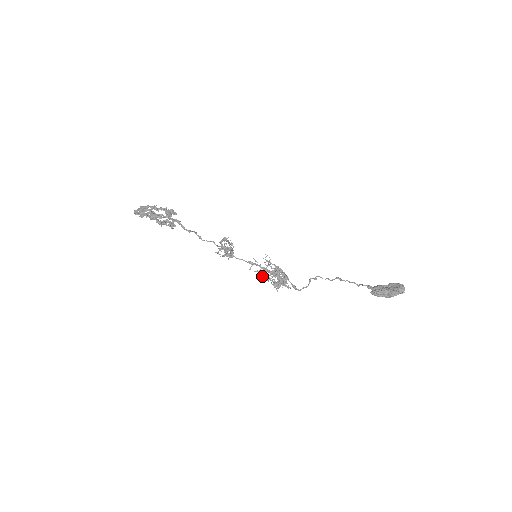
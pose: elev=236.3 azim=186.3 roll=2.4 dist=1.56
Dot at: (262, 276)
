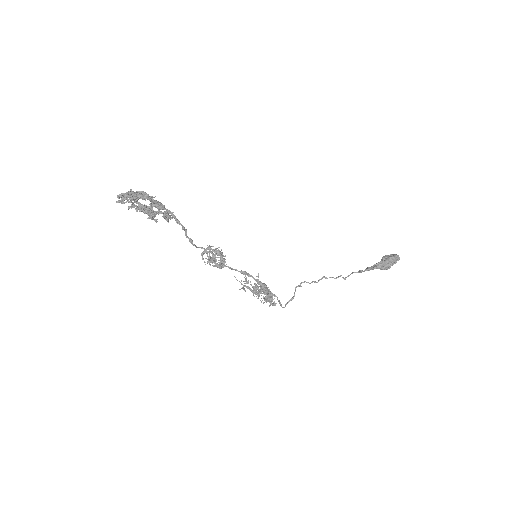
Dot at: (258, 286)
